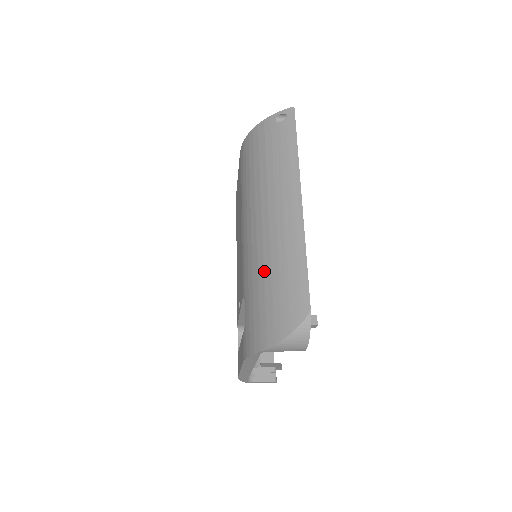
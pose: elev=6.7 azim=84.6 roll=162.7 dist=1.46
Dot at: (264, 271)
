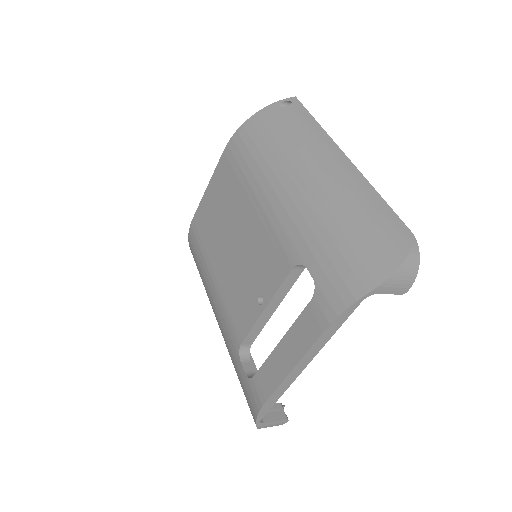
Dot at: (332, 218)
